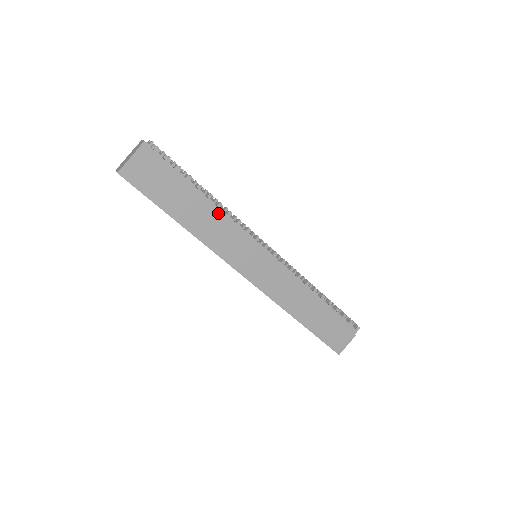
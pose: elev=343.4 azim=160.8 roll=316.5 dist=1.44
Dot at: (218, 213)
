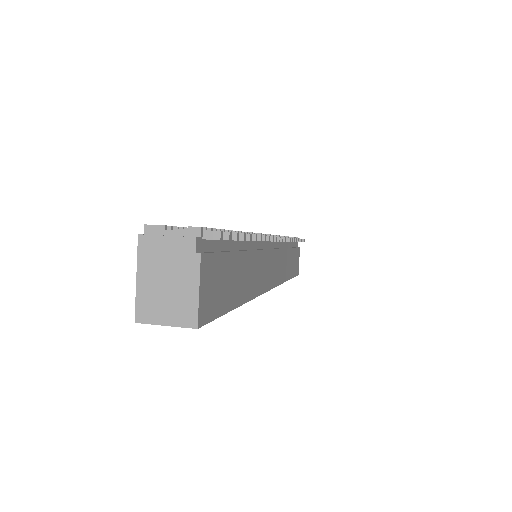
Dot at: (250, 248)
